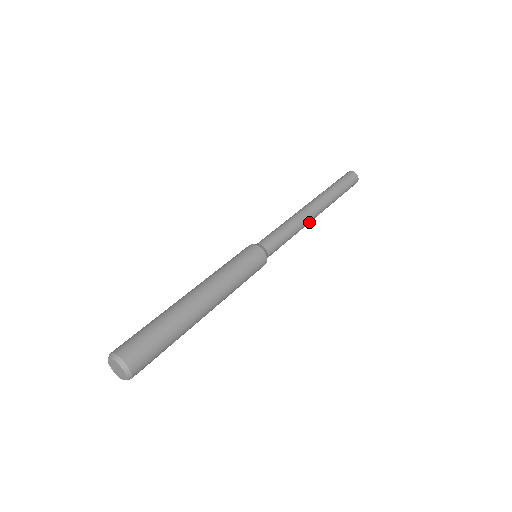
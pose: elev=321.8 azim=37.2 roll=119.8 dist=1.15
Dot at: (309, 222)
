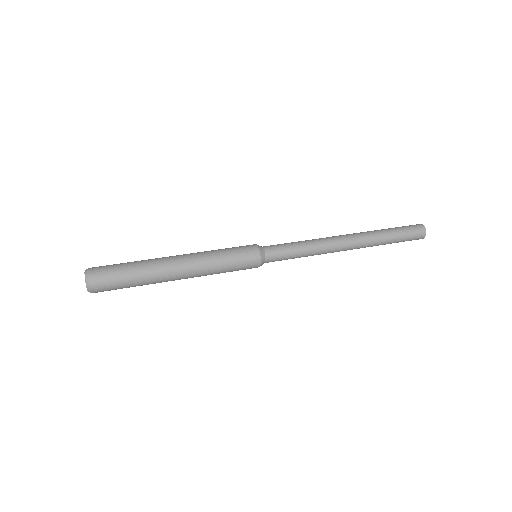
Dot at: (331, 252)
